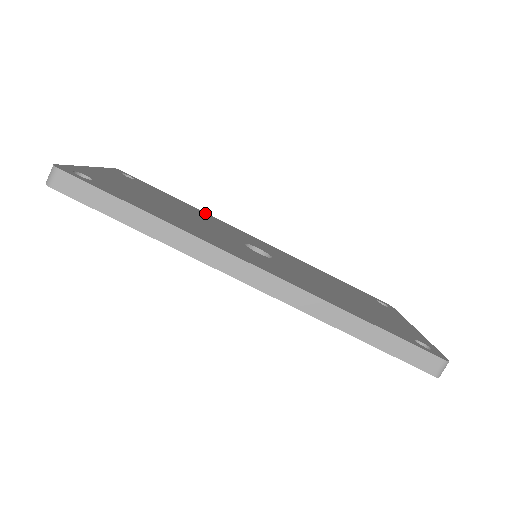
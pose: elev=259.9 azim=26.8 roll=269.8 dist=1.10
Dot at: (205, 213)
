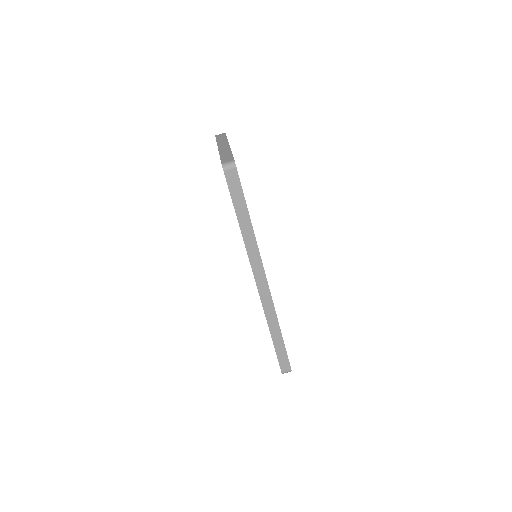
Dot at: occluded
